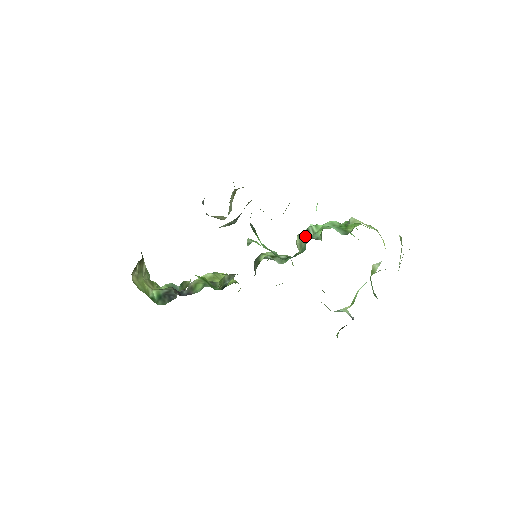
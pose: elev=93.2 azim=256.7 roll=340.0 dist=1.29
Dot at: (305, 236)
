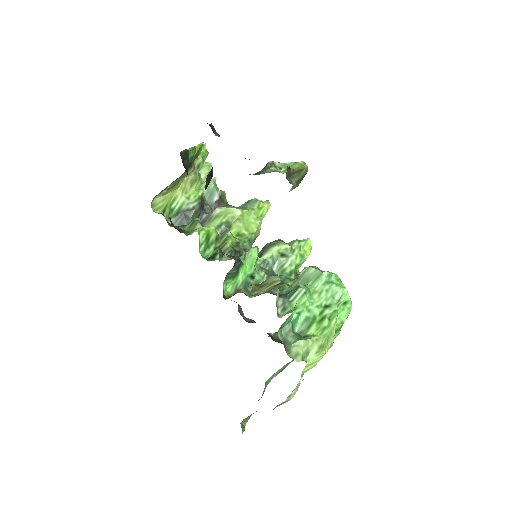
Dot at: (306, 278)
